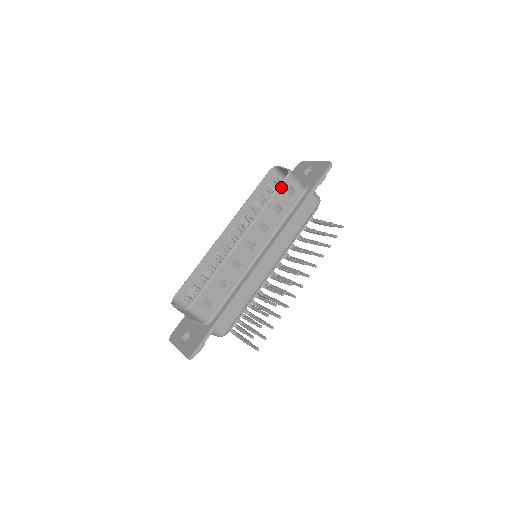
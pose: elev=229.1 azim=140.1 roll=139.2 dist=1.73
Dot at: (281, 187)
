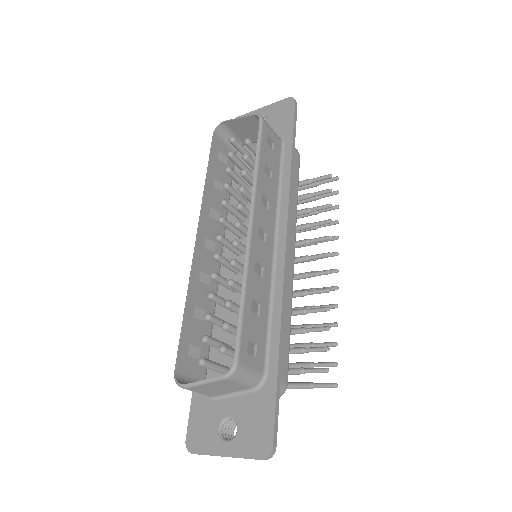
Dot at: (262, 138)
